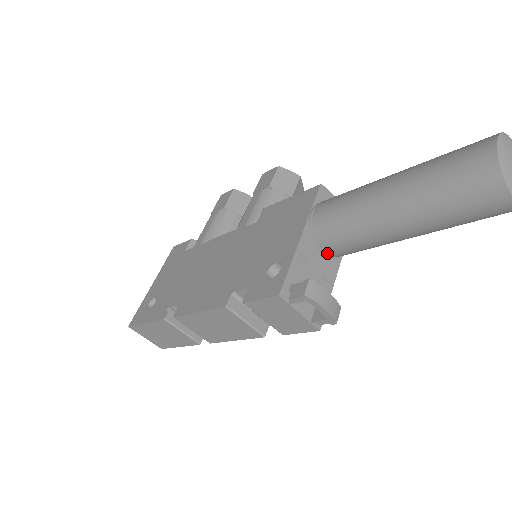
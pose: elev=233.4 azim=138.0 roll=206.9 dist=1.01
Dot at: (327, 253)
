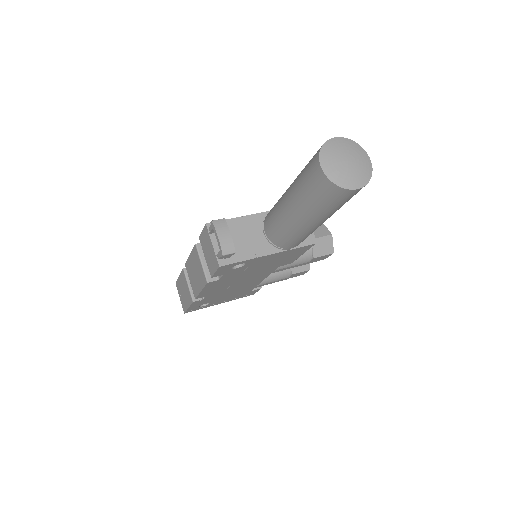
Dot at: (266, 235)
